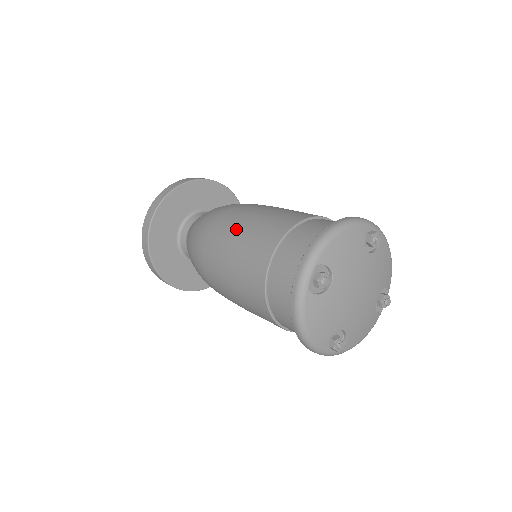
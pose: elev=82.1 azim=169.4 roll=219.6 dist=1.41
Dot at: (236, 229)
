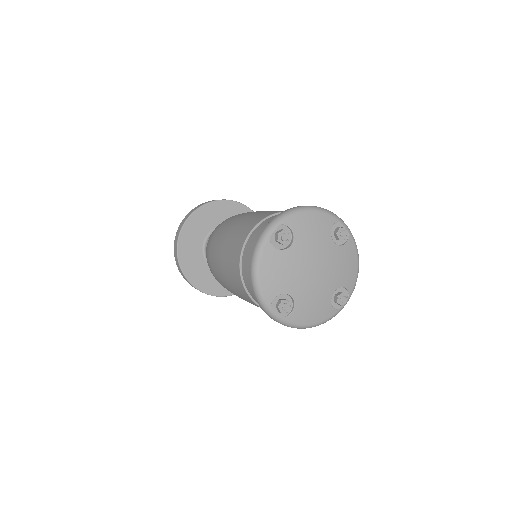
Dot at: (243, 216)
